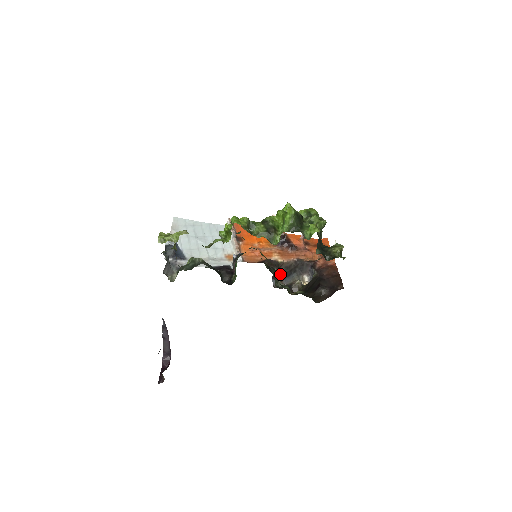
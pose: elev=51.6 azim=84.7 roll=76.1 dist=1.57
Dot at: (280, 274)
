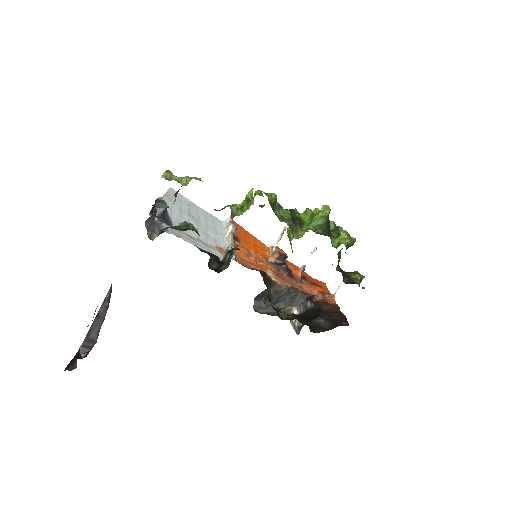
Dot at: (270, 293)
